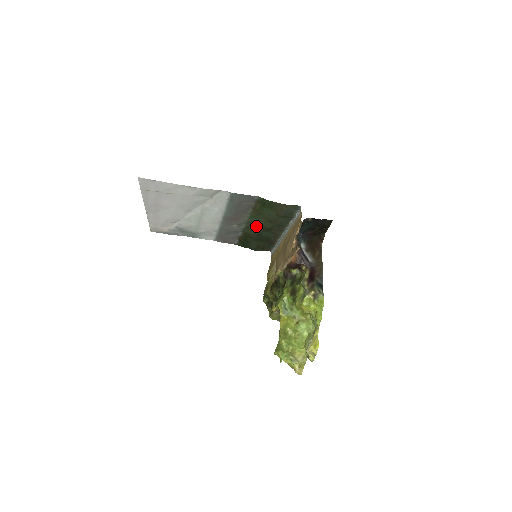
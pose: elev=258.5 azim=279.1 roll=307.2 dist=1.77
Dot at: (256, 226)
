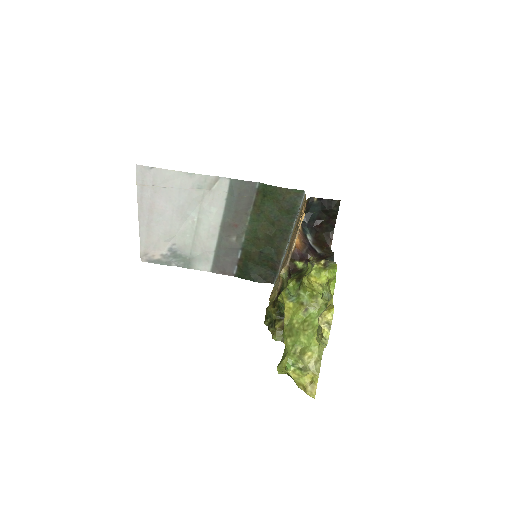
Dot at: (257, 235)
